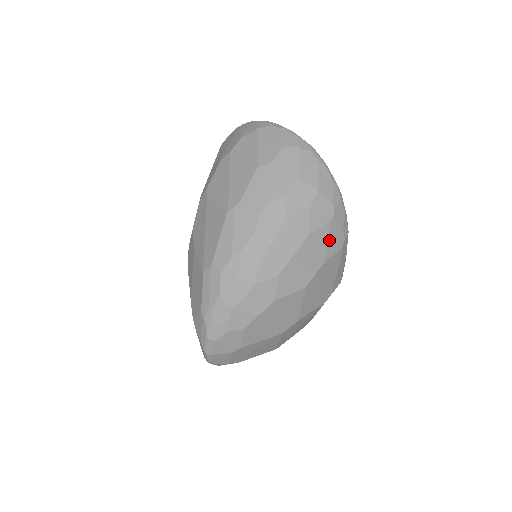
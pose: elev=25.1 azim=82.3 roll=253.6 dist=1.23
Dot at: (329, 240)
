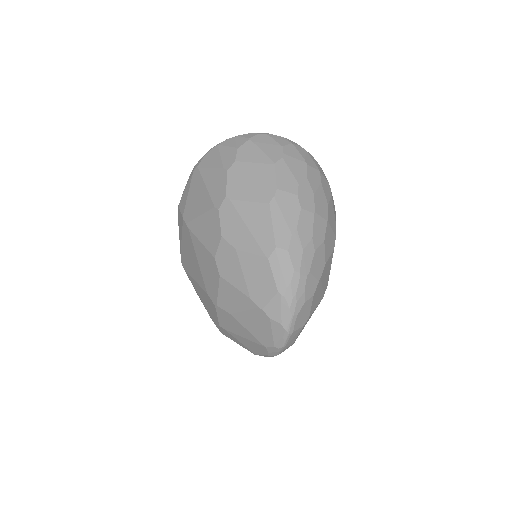
Dot at: occluded
